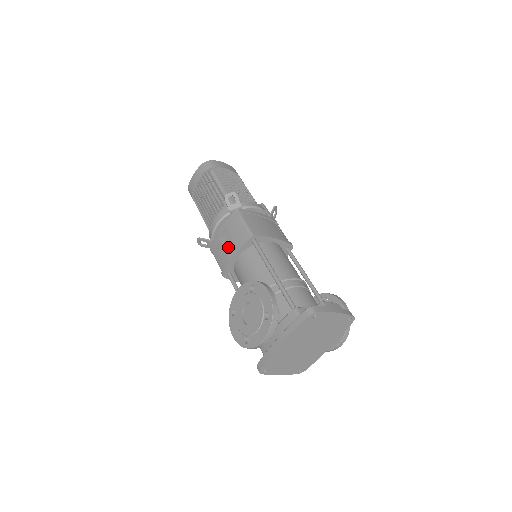
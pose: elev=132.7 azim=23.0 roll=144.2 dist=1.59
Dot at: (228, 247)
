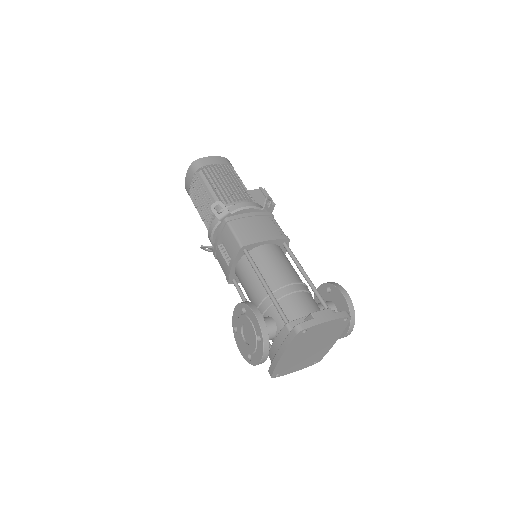
Dot at: (226, 255)
